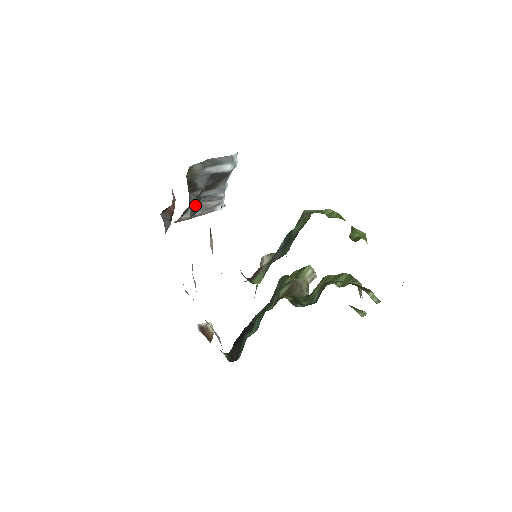
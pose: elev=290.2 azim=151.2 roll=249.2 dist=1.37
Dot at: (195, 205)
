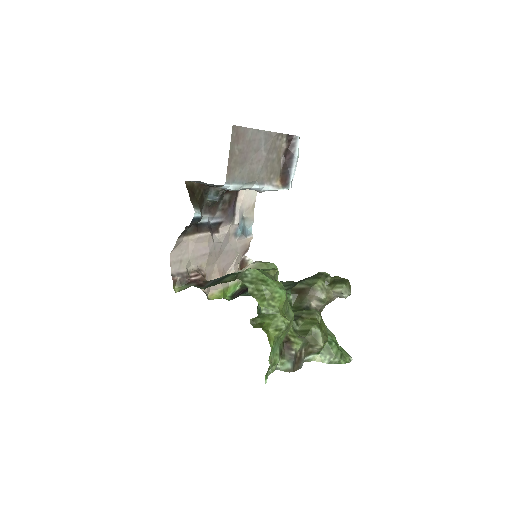
Dot at: (212, 198)
